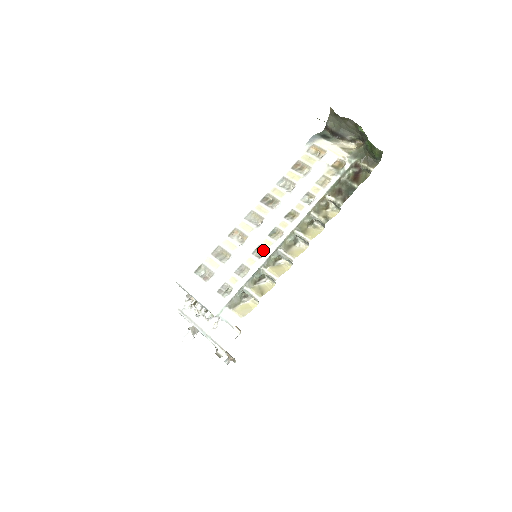
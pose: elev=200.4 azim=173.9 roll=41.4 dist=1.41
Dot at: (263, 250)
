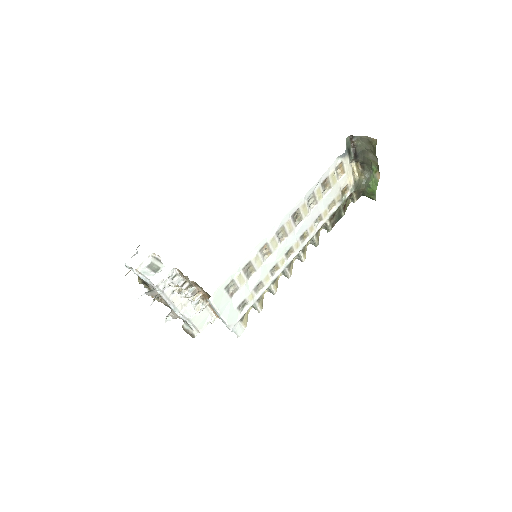
Dot at: (277, 268)
